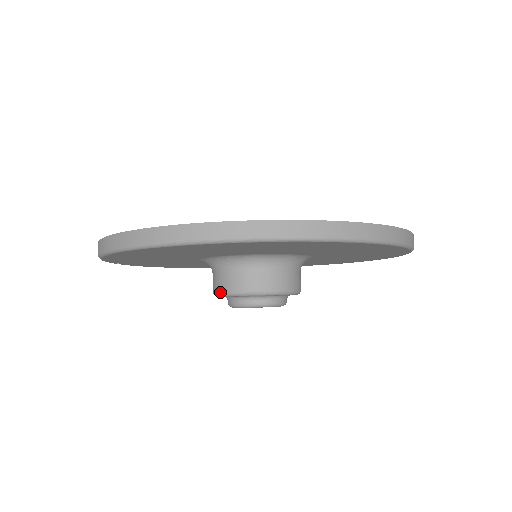
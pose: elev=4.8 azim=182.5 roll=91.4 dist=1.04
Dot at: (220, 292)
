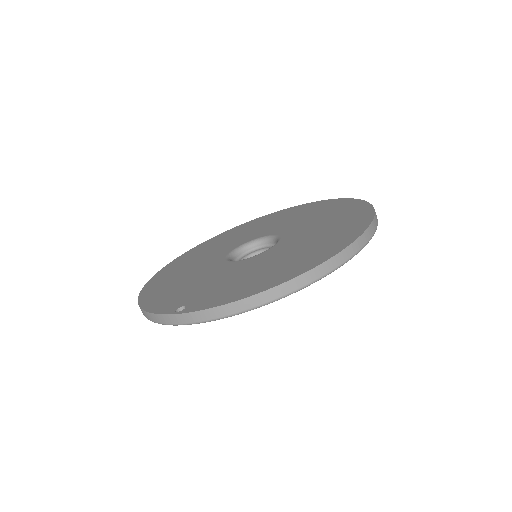
Dot at: occluded
